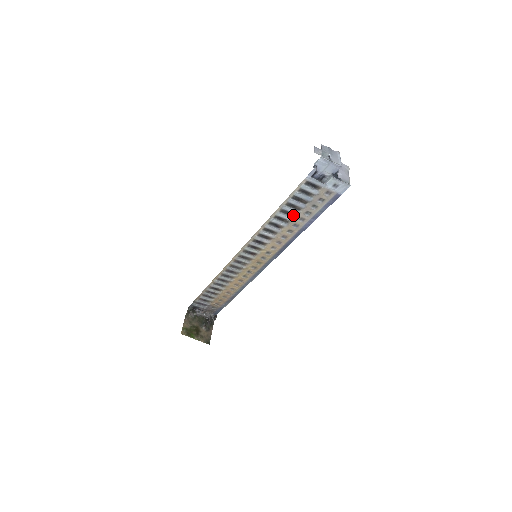
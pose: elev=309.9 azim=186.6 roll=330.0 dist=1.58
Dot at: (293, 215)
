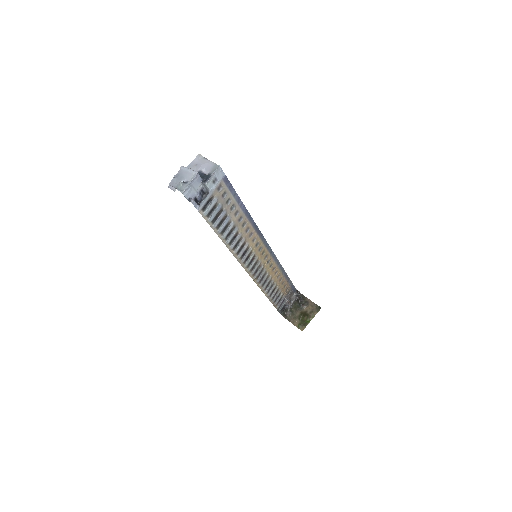
Dot at: (229, 222)
